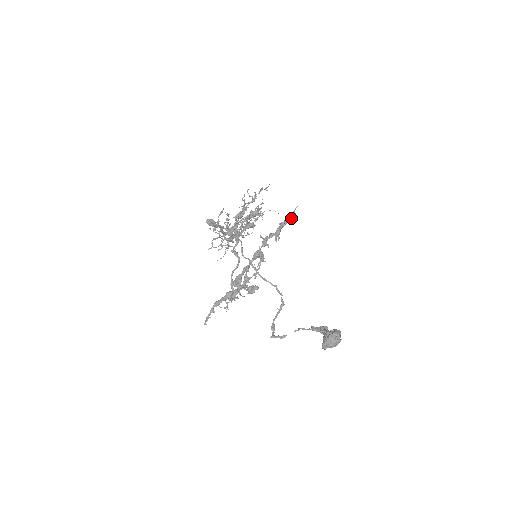
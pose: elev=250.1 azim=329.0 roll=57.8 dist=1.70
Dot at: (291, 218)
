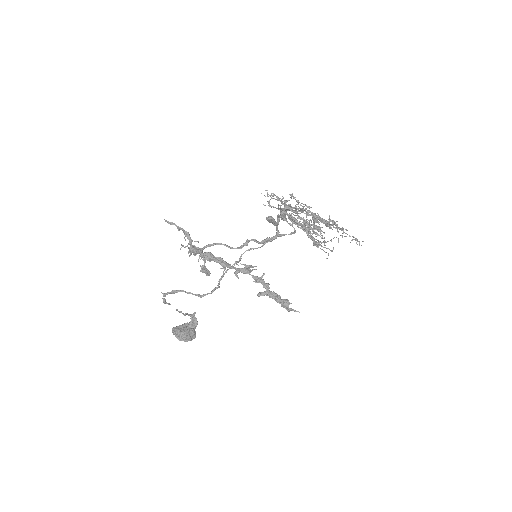
Dot at: (286, 308)
